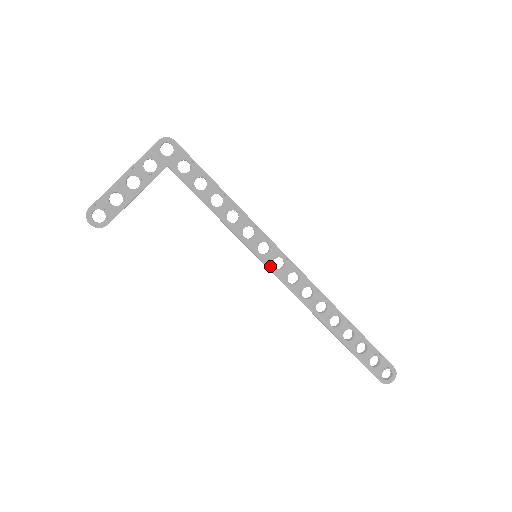
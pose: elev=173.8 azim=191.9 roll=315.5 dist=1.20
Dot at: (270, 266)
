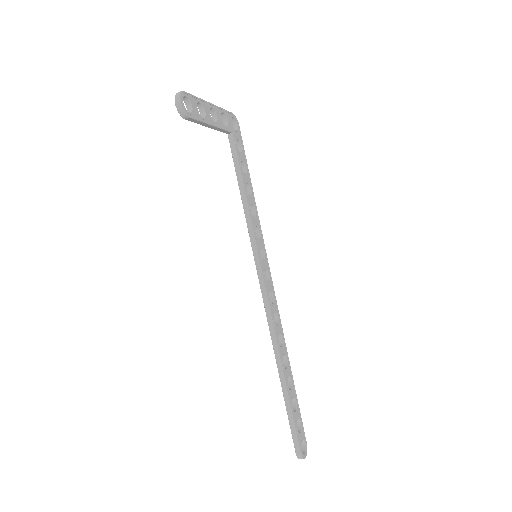
Dot at: (263, 272)
